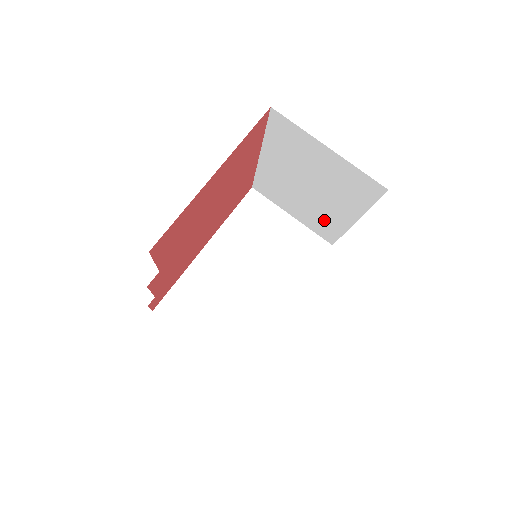
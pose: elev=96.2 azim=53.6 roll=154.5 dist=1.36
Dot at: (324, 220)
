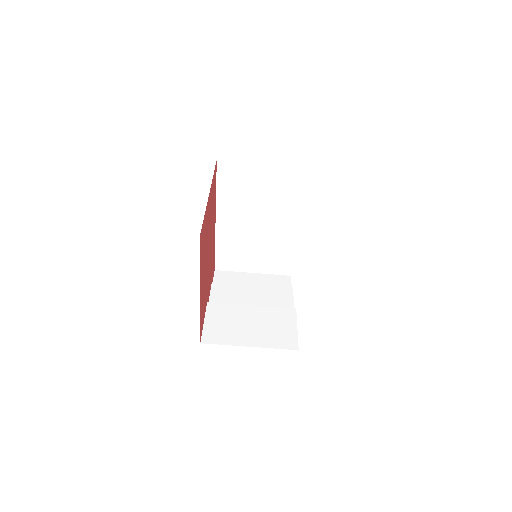
Dot at: occluded
